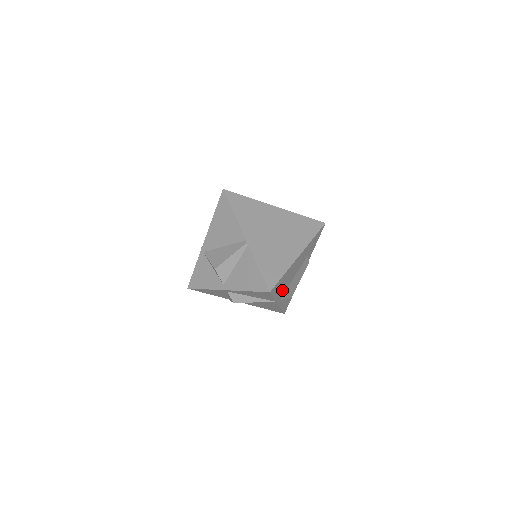
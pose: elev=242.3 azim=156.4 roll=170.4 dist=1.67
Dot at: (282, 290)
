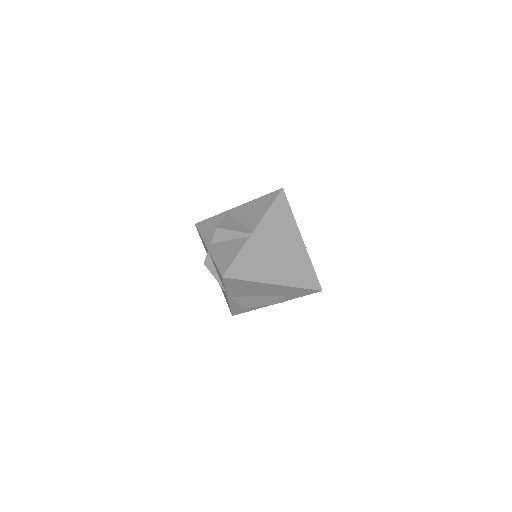
Dot at: (239, 292)
